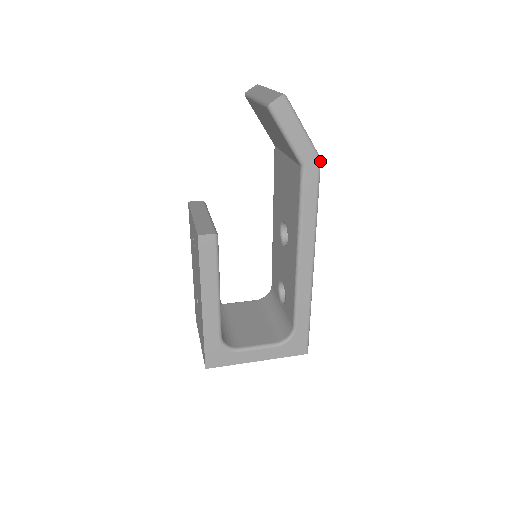
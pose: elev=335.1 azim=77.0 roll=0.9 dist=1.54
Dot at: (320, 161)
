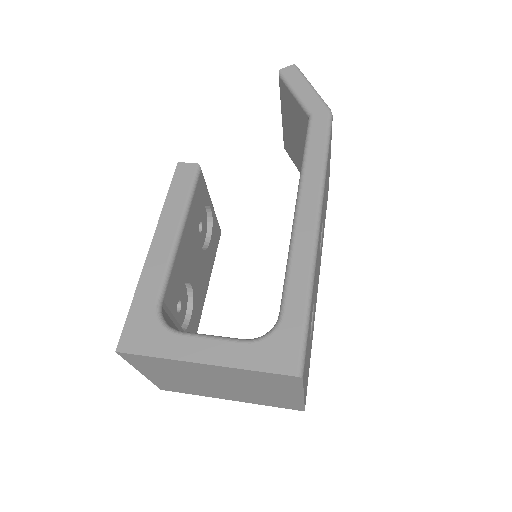
Dot at: (331, 113)
